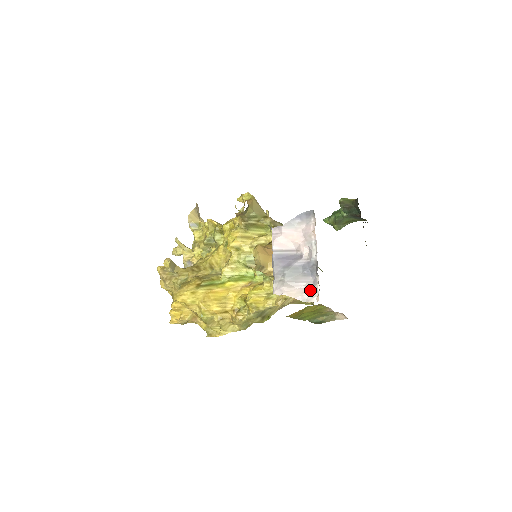
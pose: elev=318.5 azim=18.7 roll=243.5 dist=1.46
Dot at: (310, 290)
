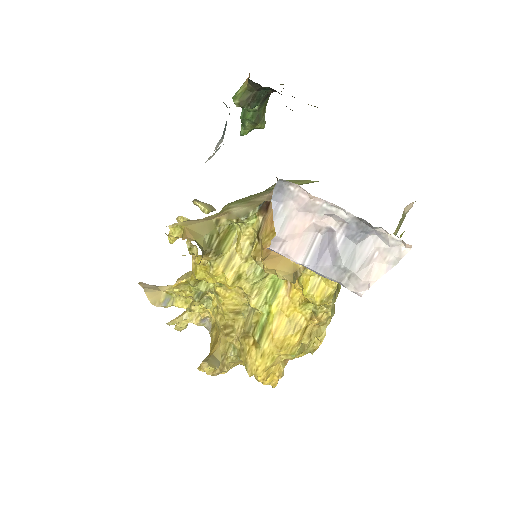
Dot at: (388, 248)
